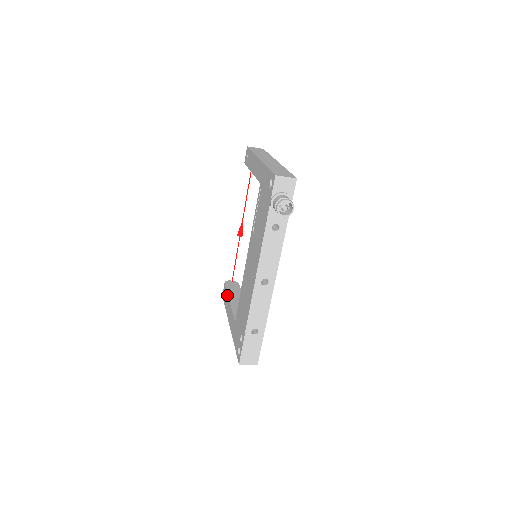
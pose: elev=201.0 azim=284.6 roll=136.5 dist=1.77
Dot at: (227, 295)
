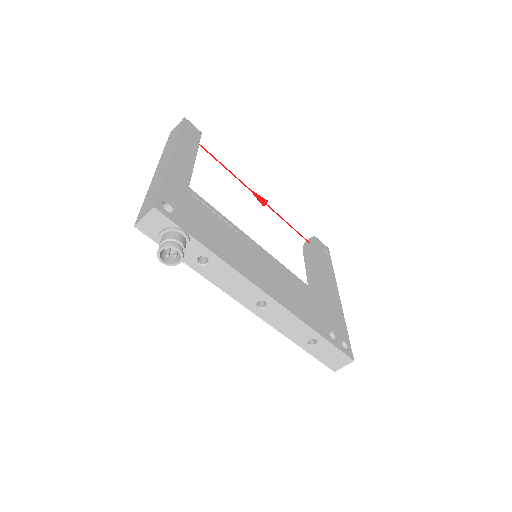
Dot at: occluded
